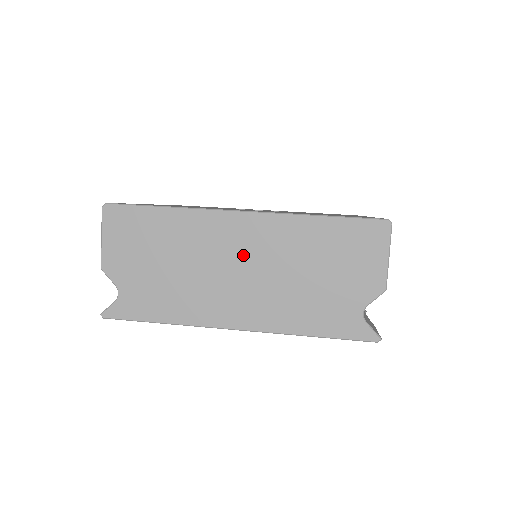
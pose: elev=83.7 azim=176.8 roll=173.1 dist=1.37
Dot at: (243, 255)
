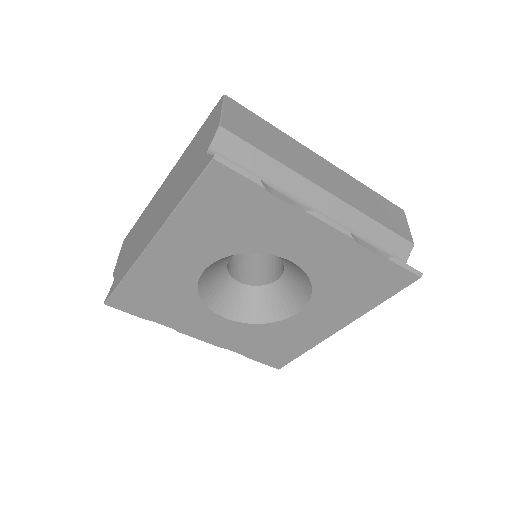
Dot at: (162, 198)
